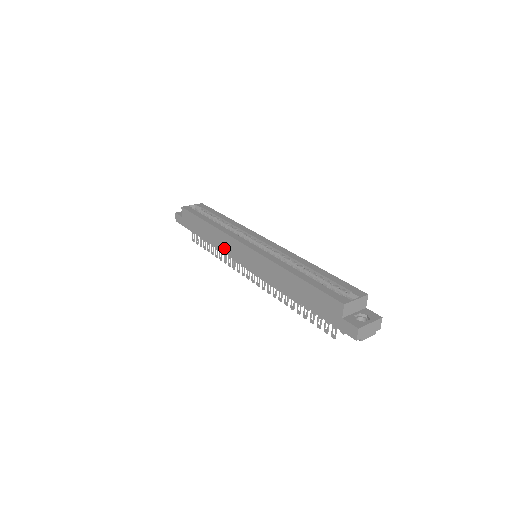
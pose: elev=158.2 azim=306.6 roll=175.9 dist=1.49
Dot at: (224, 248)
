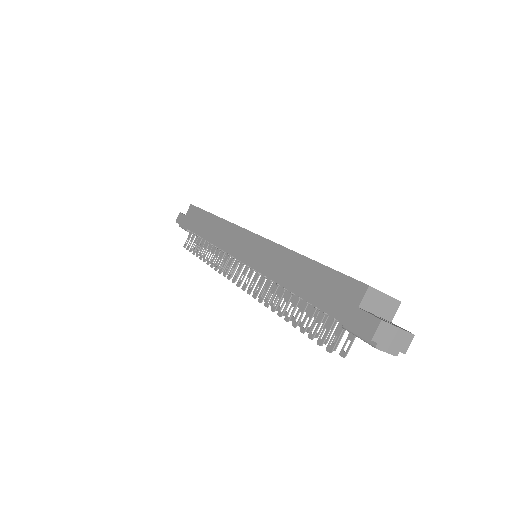
Dot at: (221, 241)
